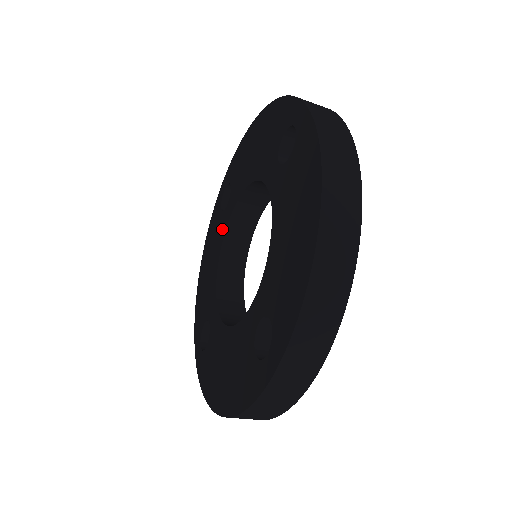
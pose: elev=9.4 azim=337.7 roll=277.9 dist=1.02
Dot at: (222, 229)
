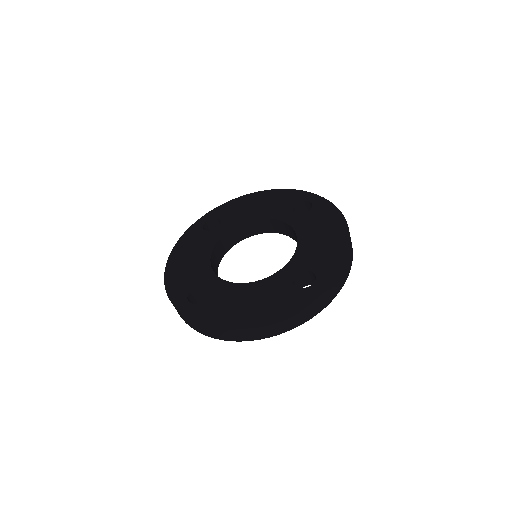
Dot at: (212, 239)
